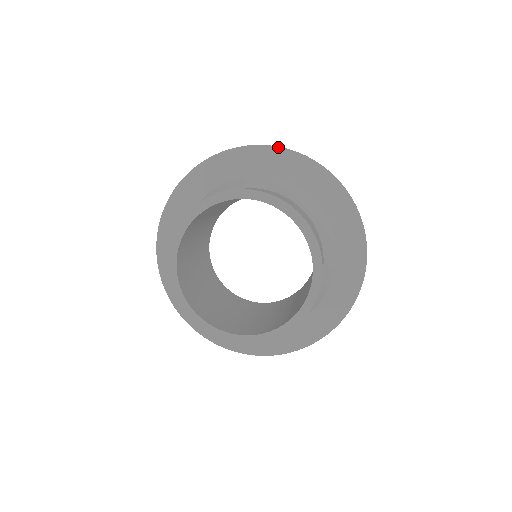
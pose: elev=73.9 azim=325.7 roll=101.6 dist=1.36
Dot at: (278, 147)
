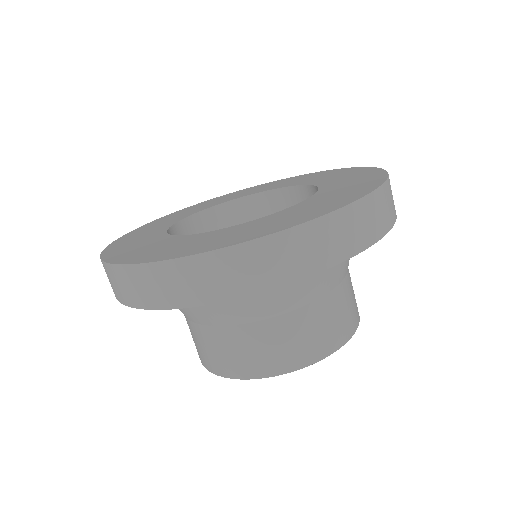
Dot at: occluded
